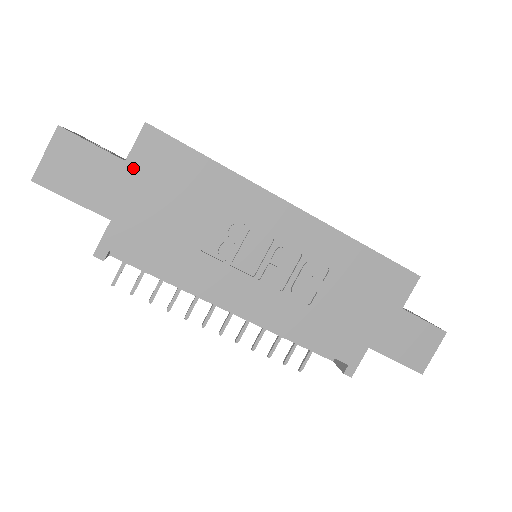
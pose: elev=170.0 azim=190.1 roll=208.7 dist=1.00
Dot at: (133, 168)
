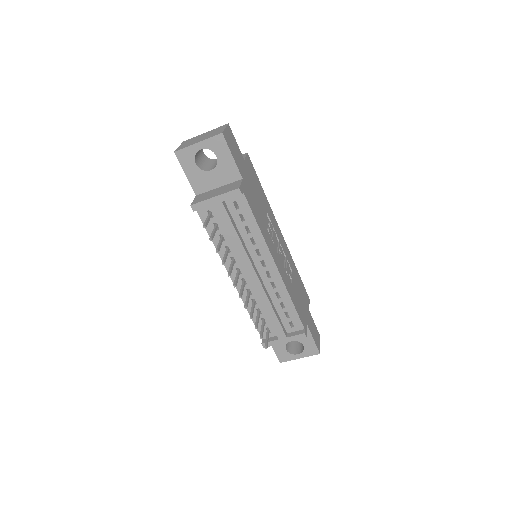
Dot at: (246, 166)
